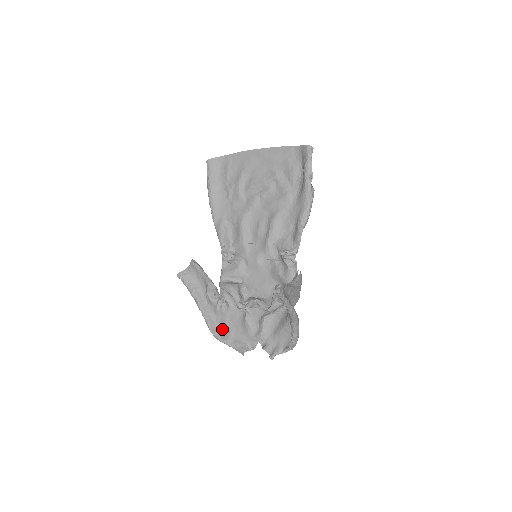
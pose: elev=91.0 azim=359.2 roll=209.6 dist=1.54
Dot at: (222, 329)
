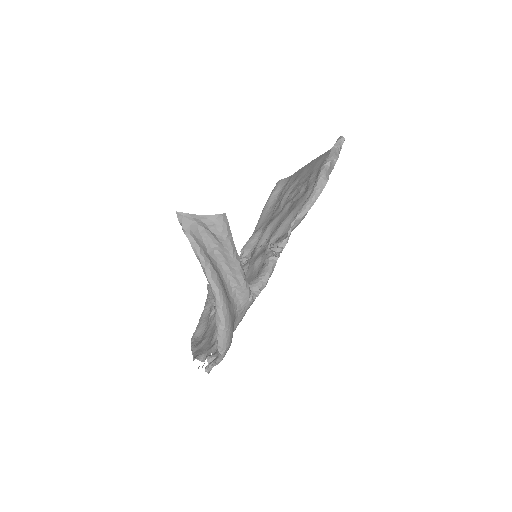
Dot at: (201, 339)
